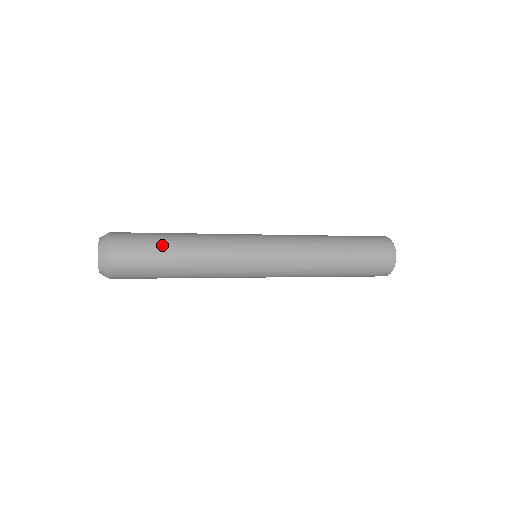
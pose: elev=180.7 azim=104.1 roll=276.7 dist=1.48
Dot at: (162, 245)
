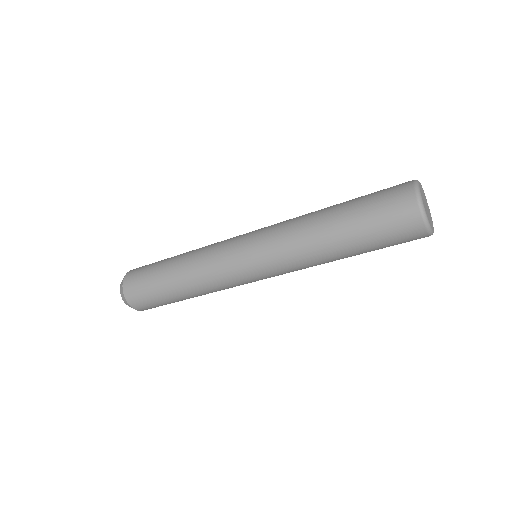
Dot at: (162, 262)
